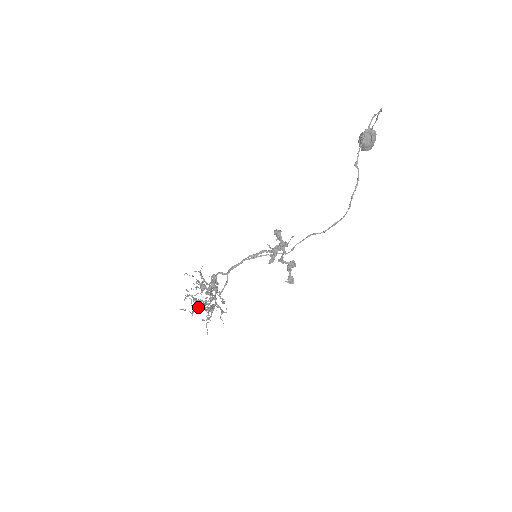
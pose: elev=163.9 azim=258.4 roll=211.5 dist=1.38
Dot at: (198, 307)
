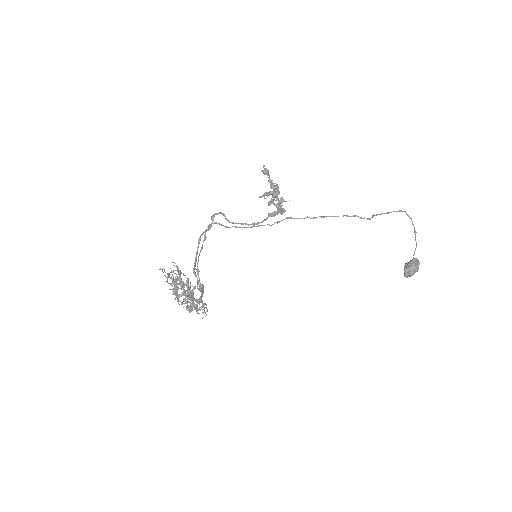
Dot at: (173, 282)
